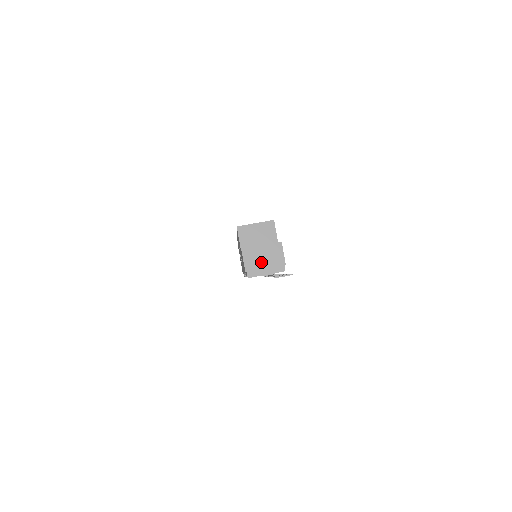
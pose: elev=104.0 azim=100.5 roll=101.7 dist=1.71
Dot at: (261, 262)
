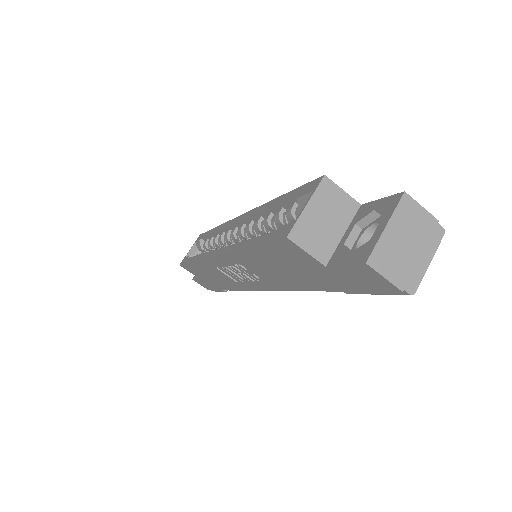
Dot at: (408, 253)
